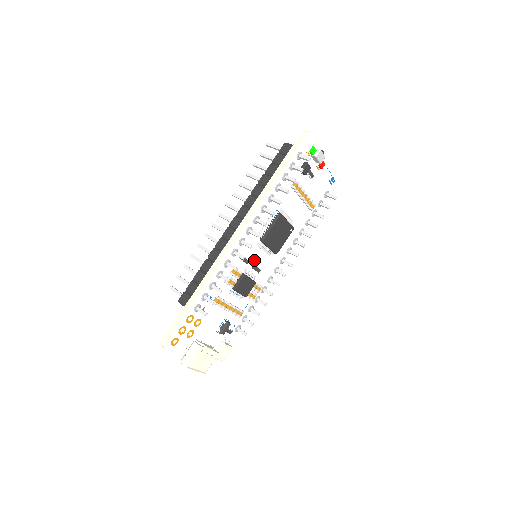
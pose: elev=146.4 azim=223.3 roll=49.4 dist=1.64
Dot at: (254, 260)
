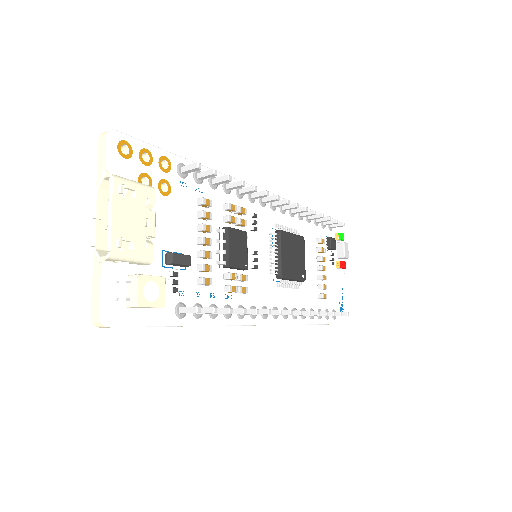
Dot at: (257, 247)
